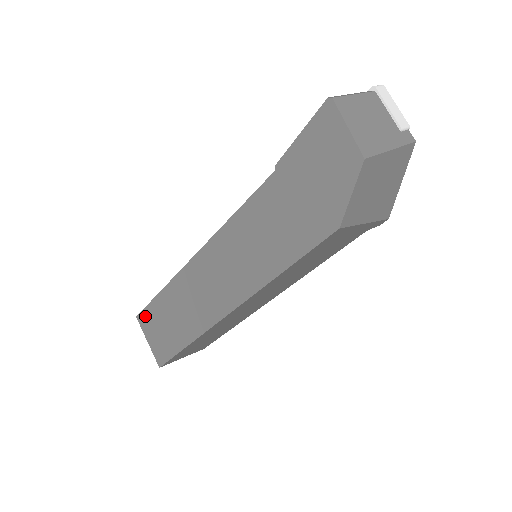
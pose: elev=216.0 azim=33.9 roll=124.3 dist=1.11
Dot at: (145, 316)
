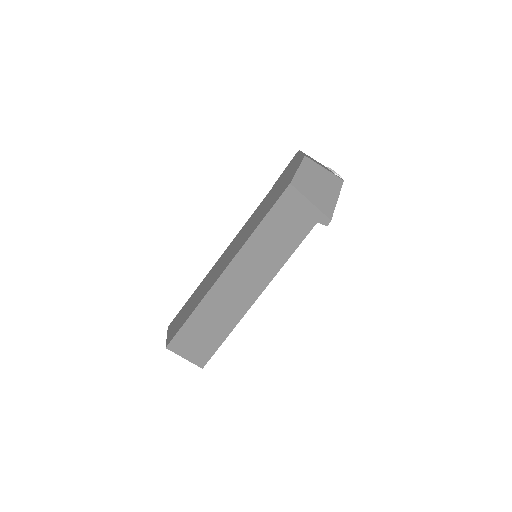
Dot at: (174, 320)
